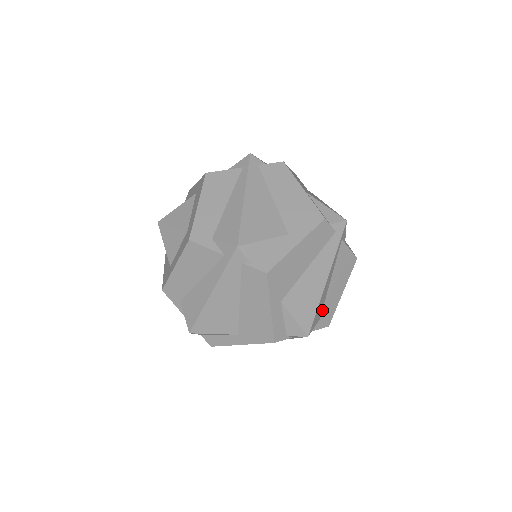
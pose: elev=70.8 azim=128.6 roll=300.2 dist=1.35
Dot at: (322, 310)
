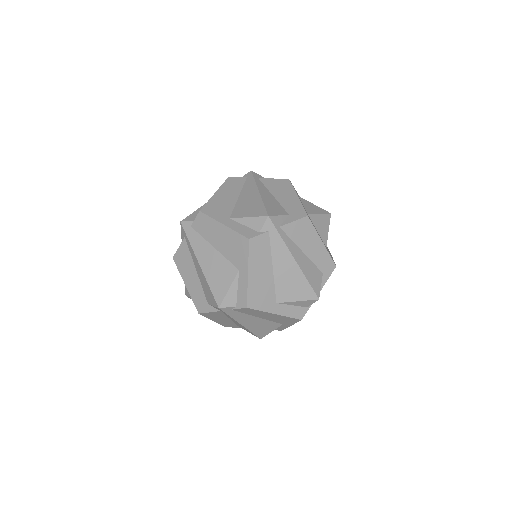
Dot at: (285, 211)
